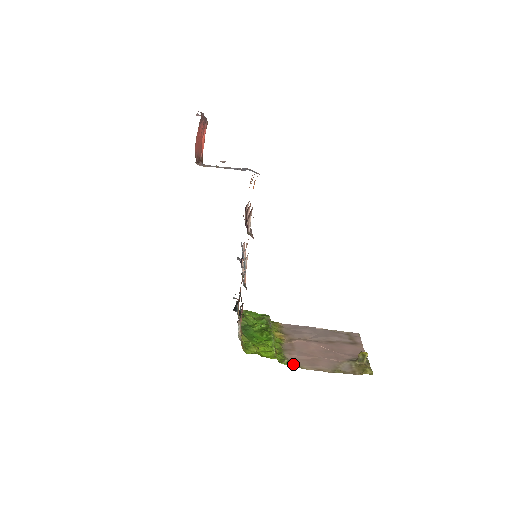
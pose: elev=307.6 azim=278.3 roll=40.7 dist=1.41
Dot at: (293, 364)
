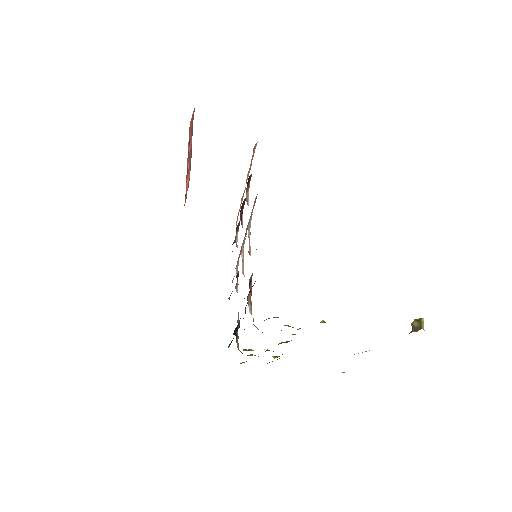
Dot at: occluded
